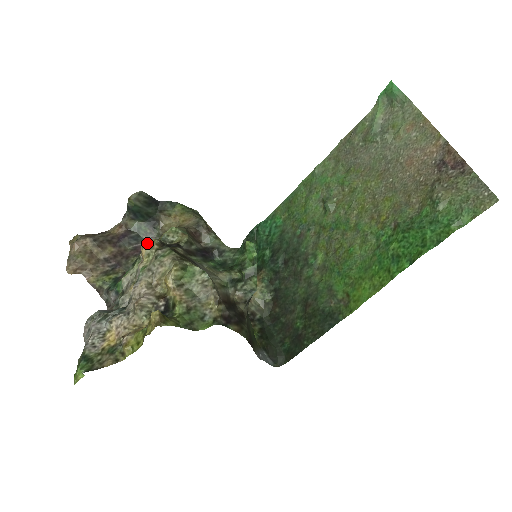
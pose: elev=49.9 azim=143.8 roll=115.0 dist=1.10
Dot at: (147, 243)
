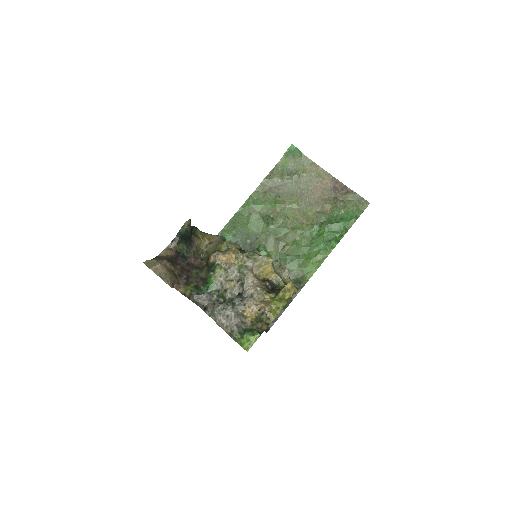
Dot at: (227, 252)
